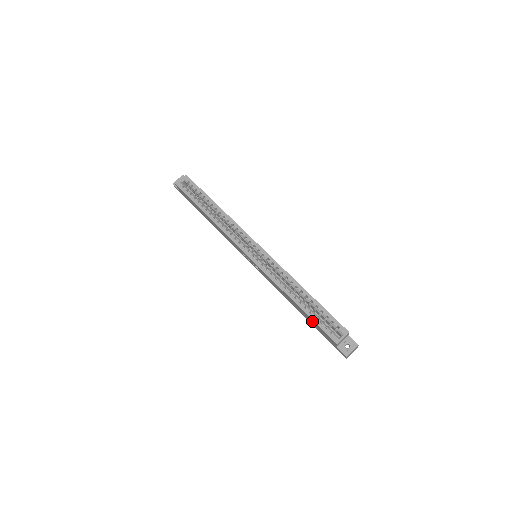
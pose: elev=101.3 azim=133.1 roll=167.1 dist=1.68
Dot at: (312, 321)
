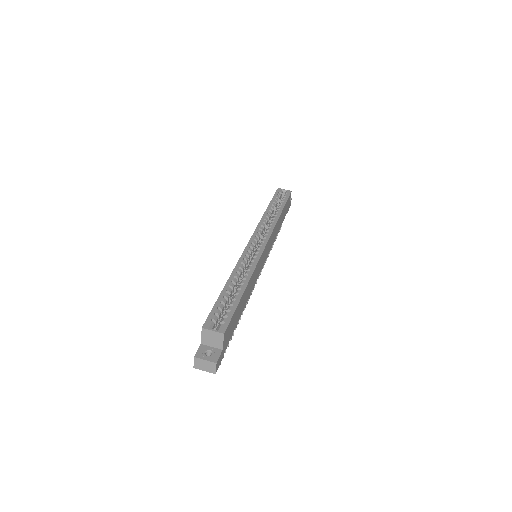
Dot at: occluded
